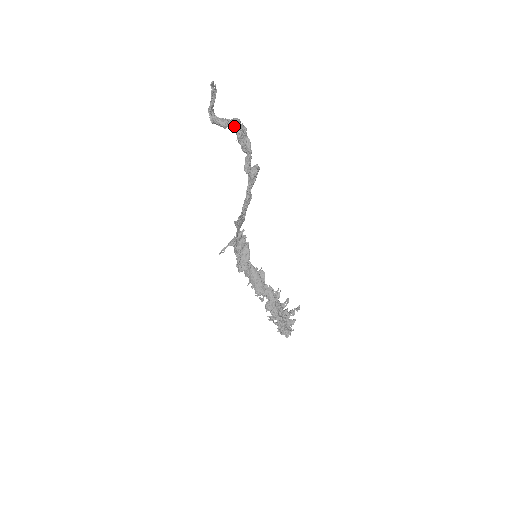
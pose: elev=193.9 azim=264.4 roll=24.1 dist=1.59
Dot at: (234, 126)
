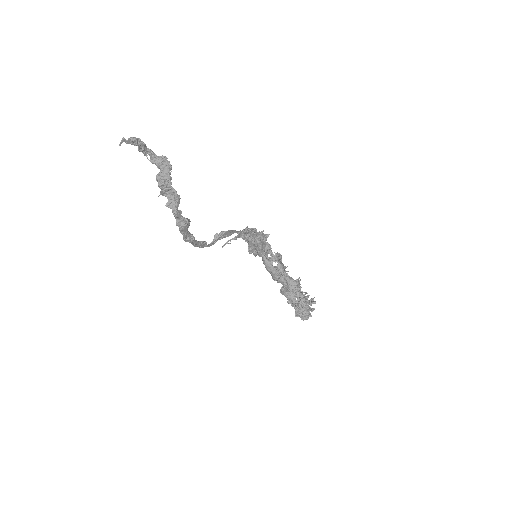
Dot at: (160, 177)
